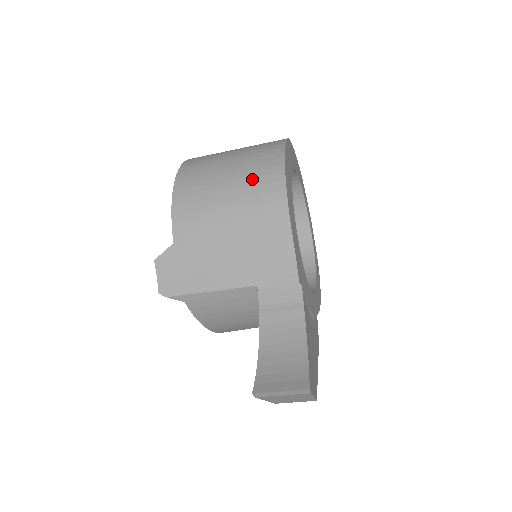
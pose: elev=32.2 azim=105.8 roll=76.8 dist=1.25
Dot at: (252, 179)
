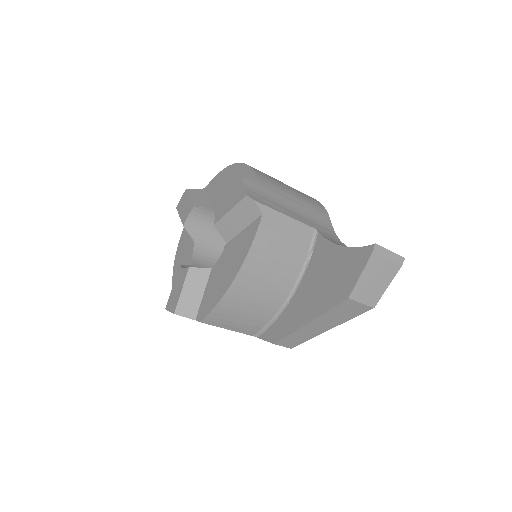
Dot at: occluded
